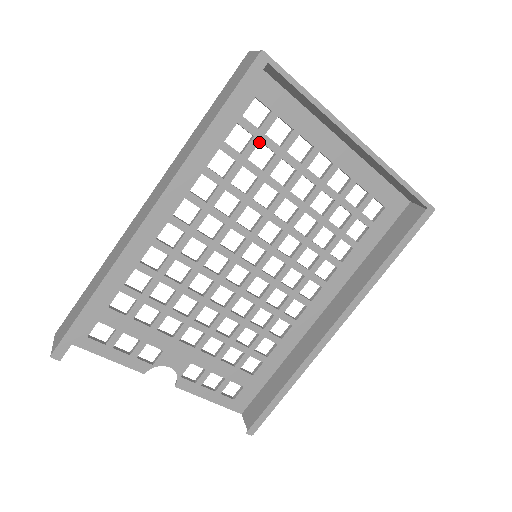
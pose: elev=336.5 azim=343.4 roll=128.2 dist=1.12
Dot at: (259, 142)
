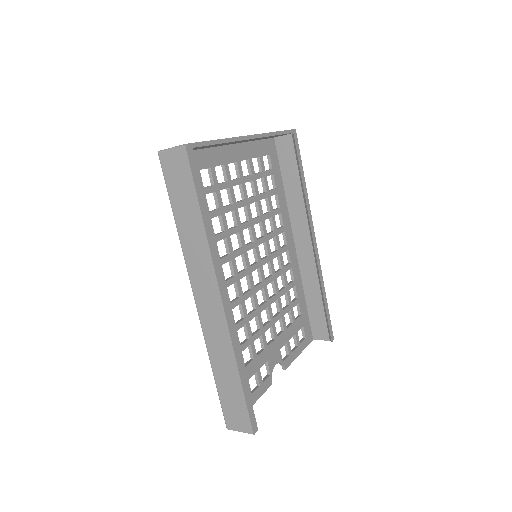
Dot at: (205, 196)
